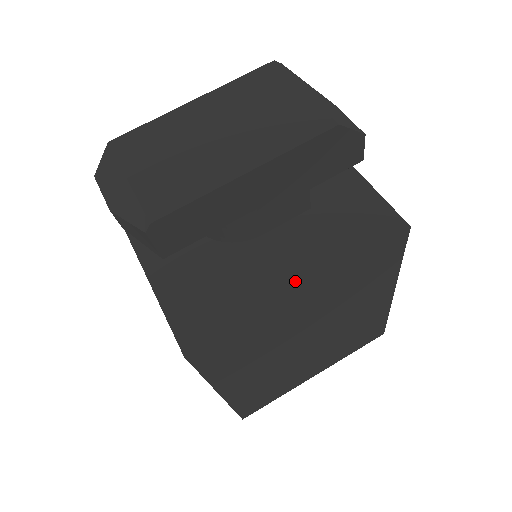
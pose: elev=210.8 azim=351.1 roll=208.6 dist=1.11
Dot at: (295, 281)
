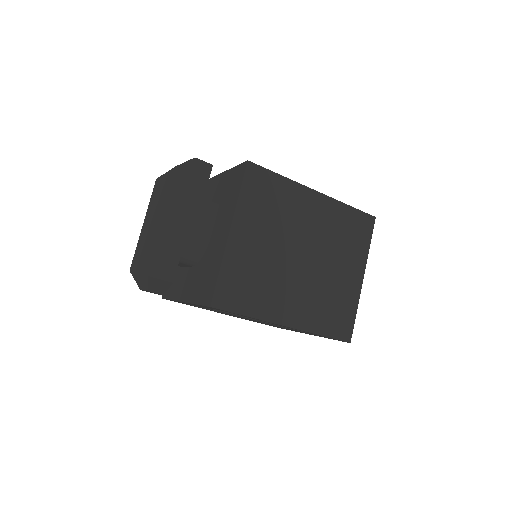
Dot at: (226, 233)
